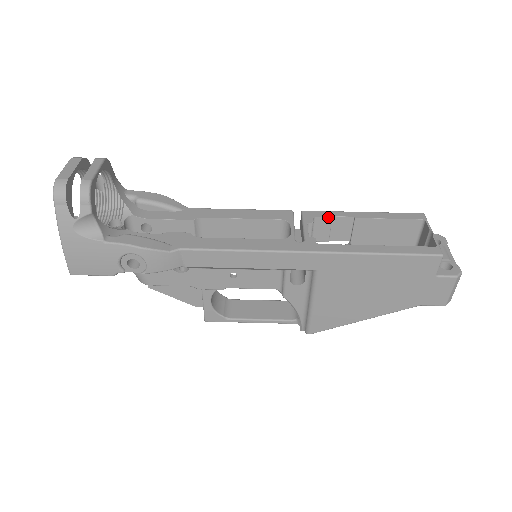
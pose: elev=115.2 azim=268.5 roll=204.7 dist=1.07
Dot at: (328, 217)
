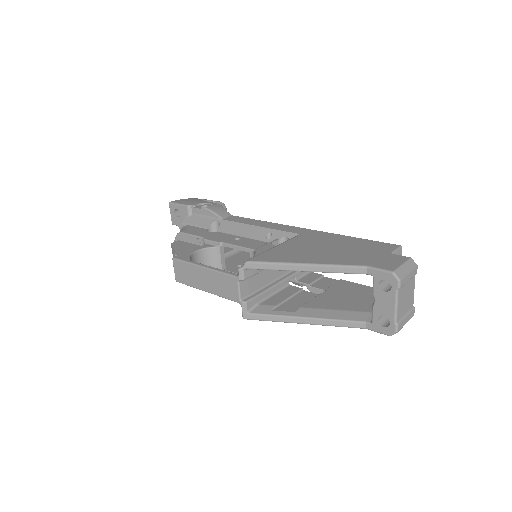
Dot at: (321, 274)
